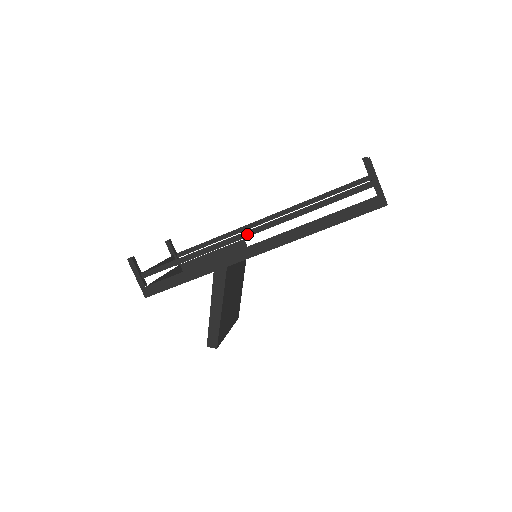
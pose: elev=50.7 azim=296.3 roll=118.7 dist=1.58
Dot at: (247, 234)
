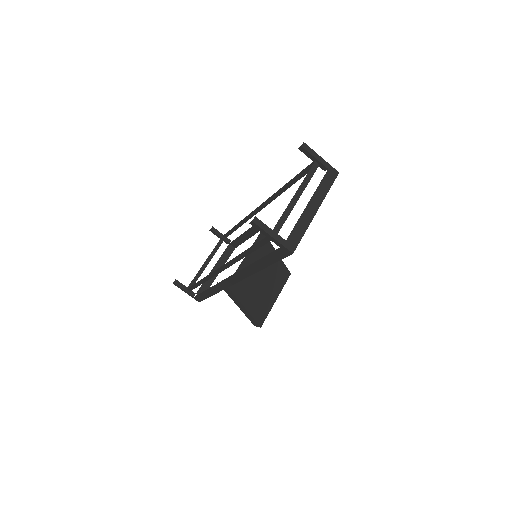
Dot at: (220, 270)
